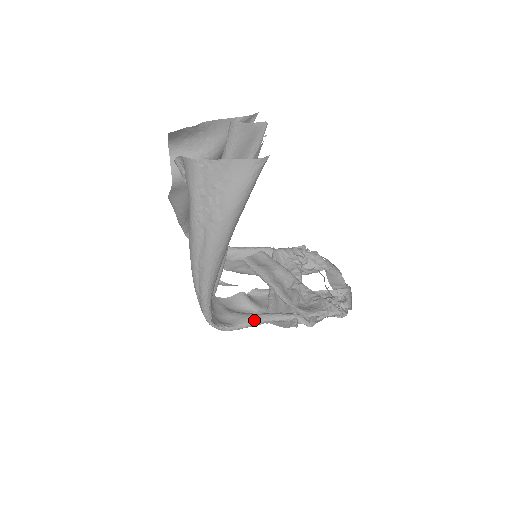
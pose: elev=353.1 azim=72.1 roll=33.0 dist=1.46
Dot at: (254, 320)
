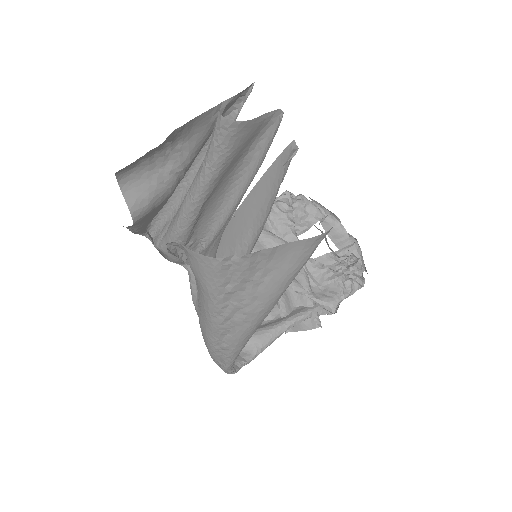
Dot at: (273, 337)
